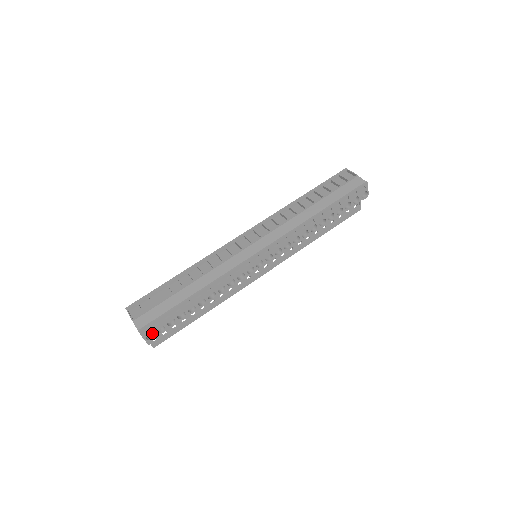
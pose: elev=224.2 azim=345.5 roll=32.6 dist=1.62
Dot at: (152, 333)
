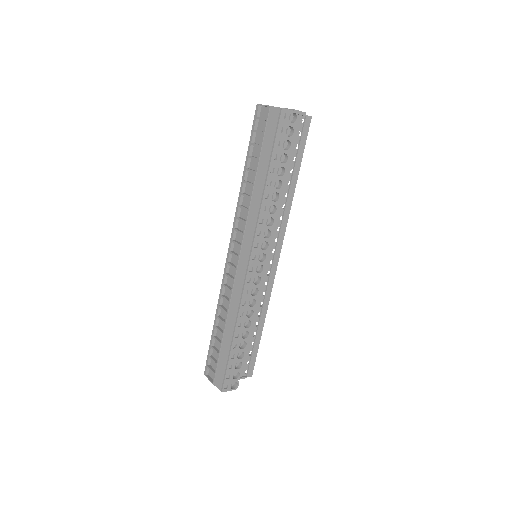
Dot at: occluded
